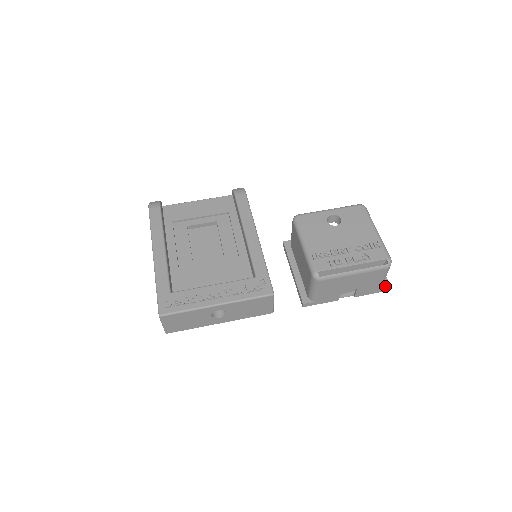
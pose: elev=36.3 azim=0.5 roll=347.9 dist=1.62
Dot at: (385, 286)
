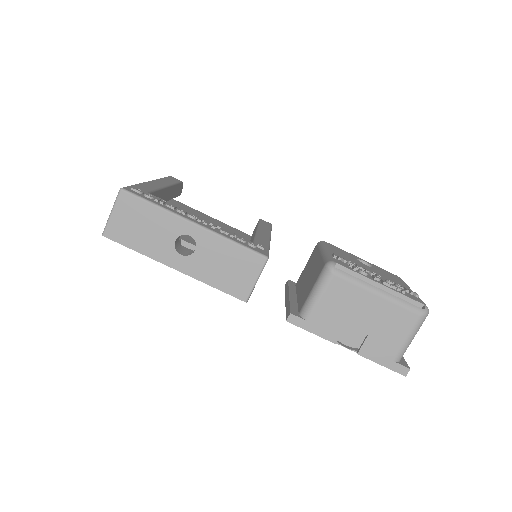
Dot at: (403, 364)
